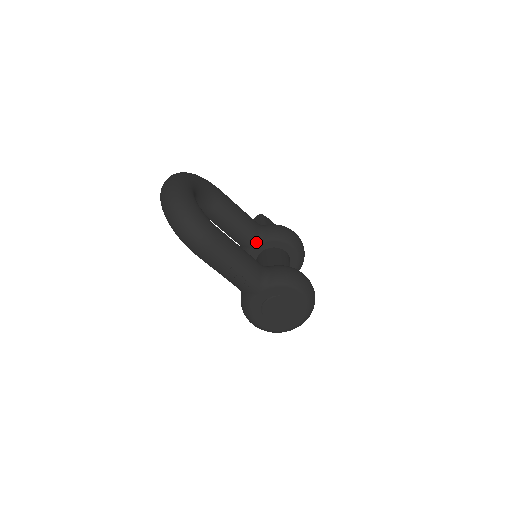
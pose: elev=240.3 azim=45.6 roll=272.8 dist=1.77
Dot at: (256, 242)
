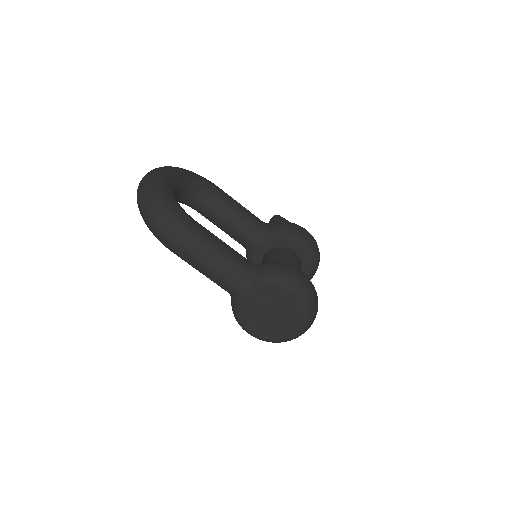
Dot at: (259, 241)
